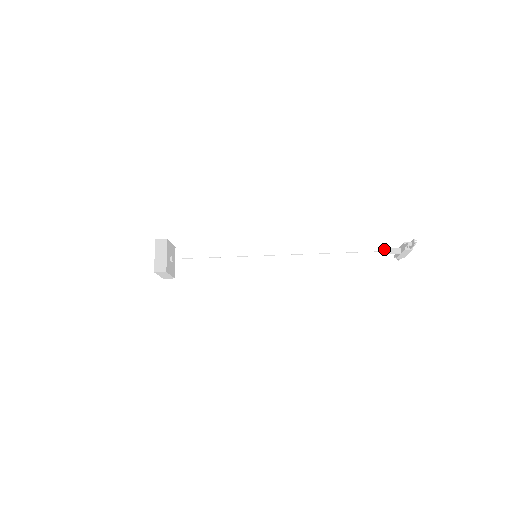
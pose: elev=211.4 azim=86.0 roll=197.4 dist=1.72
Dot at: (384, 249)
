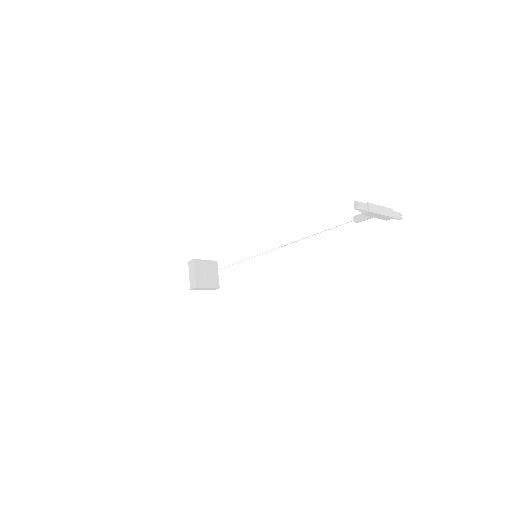
Dot at: (355, 217)
